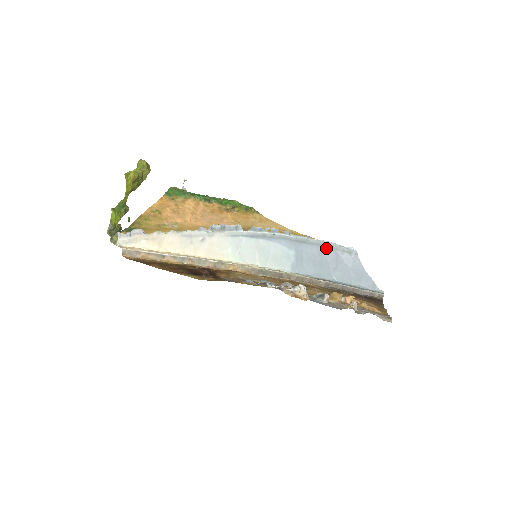
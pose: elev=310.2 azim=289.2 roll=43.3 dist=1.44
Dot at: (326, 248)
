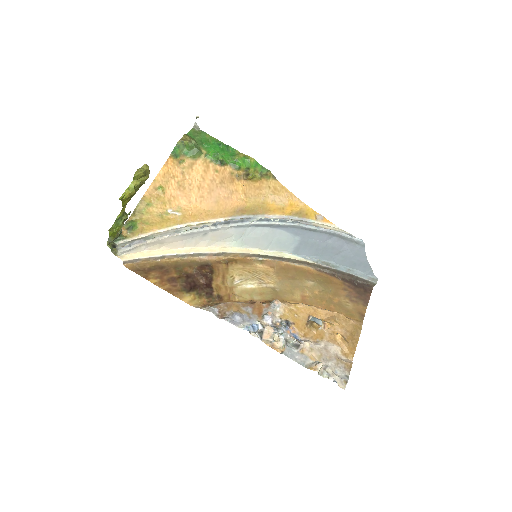
Dot at: (334, 236)
